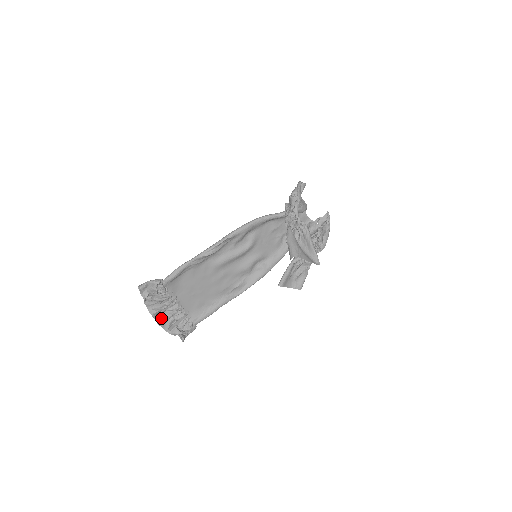
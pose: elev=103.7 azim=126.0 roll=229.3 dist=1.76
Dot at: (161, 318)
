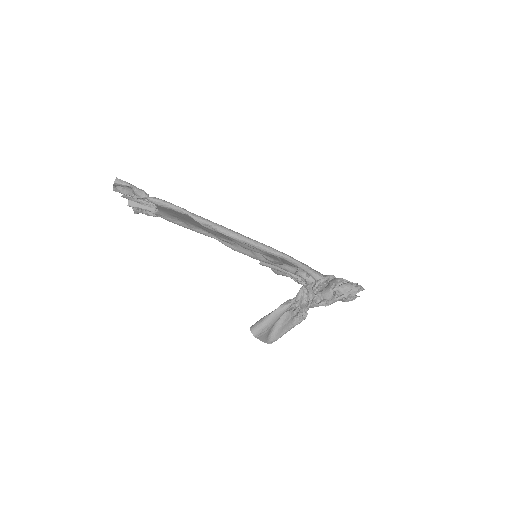
Dot at: occluded
